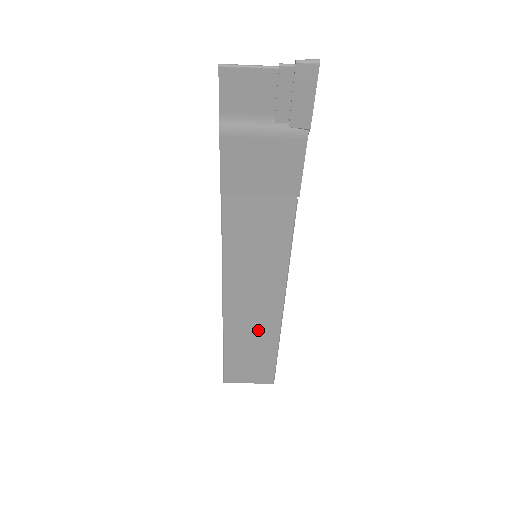
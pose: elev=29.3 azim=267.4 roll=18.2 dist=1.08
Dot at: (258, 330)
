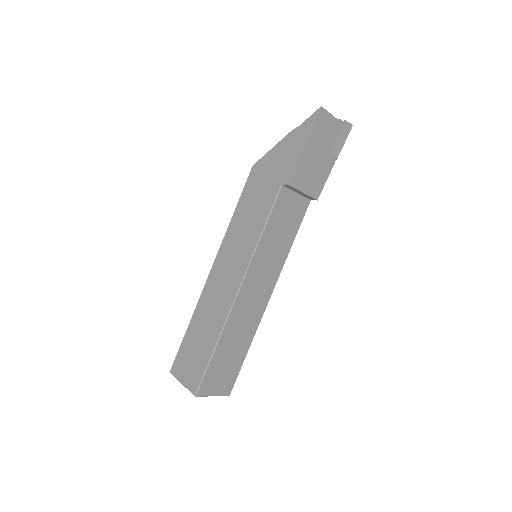
Dot at: (247, 323)
